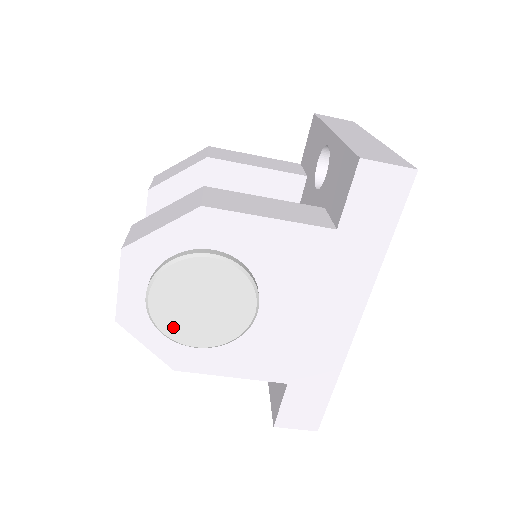
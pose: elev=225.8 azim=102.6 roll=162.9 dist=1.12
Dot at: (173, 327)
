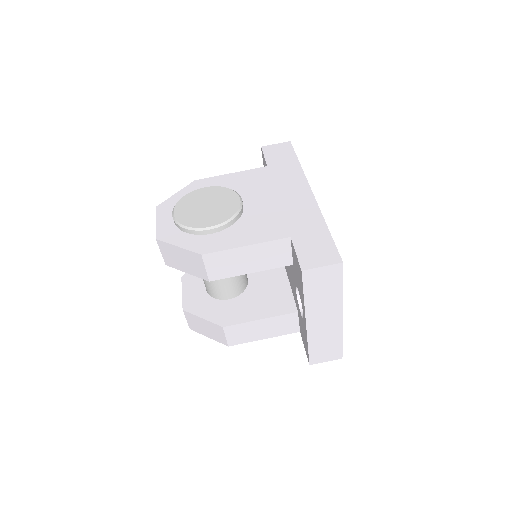
Dot at: (192, 221)
